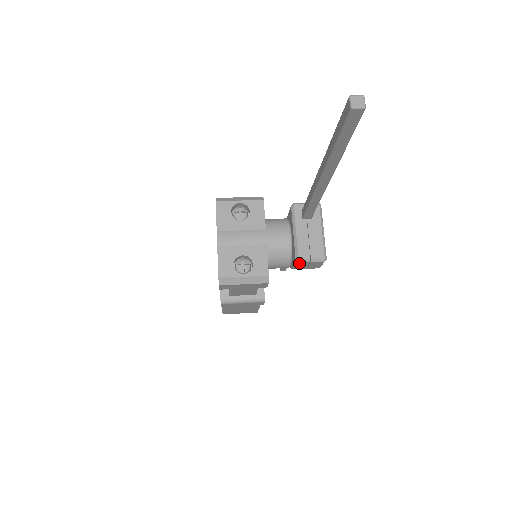
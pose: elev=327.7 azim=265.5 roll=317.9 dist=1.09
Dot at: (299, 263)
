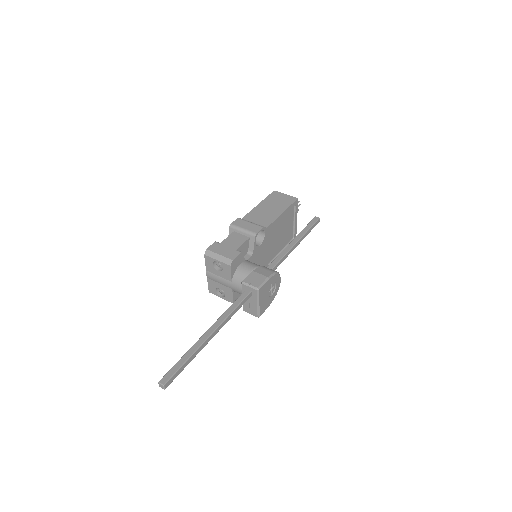
Dot at: (246, 310)
